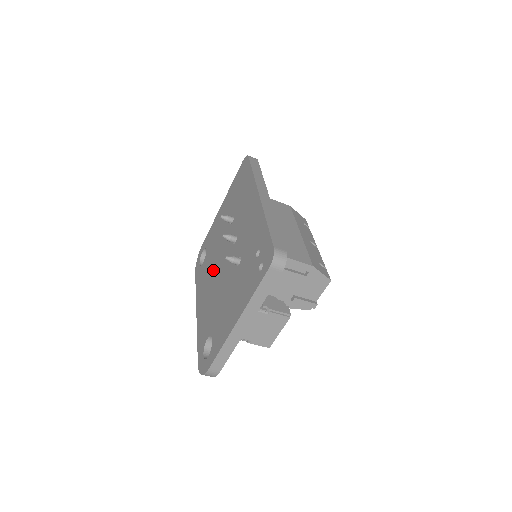
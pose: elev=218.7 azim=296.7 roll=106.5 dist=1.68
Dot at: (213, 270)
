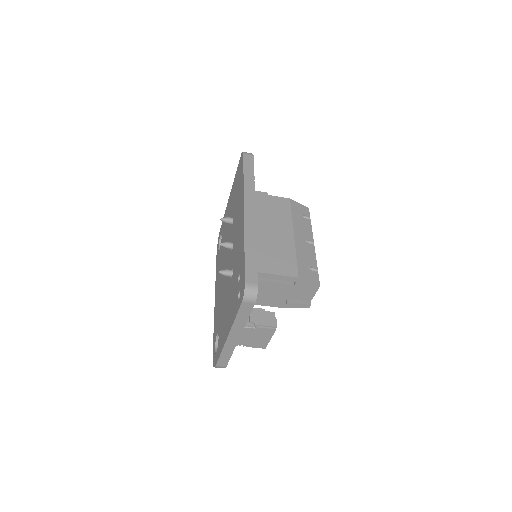
Dot at: (222, 265)
